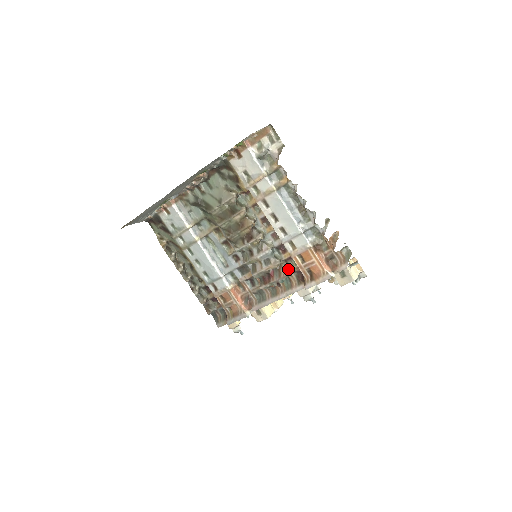
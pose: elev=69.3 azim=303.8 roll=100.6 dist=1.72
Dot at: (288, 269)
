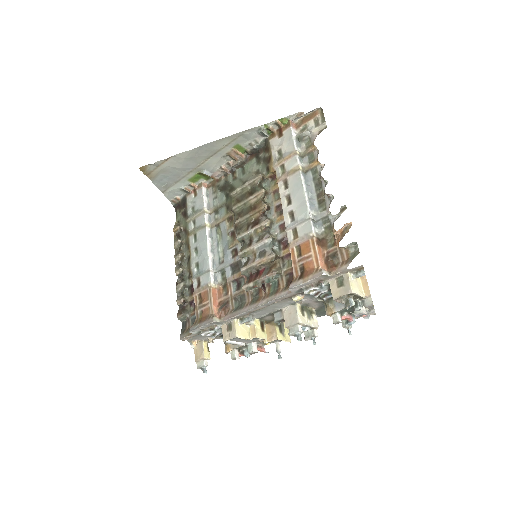
Dot at: (281, 269)
